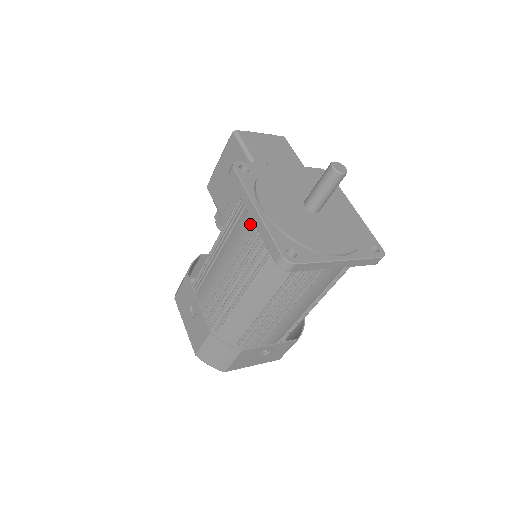
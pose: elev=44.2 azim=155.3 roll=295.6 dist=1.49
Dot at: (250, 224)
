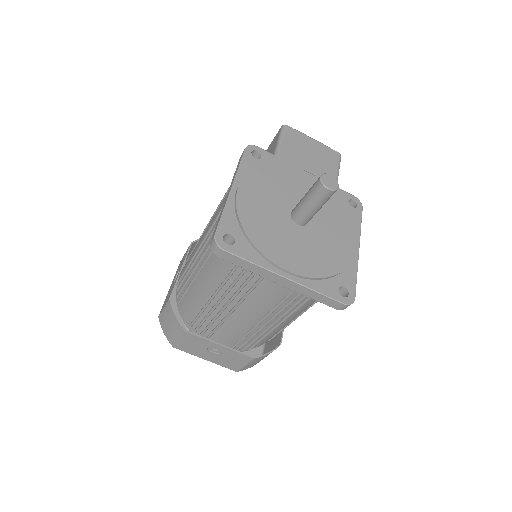
Dot at: (223, 202)
